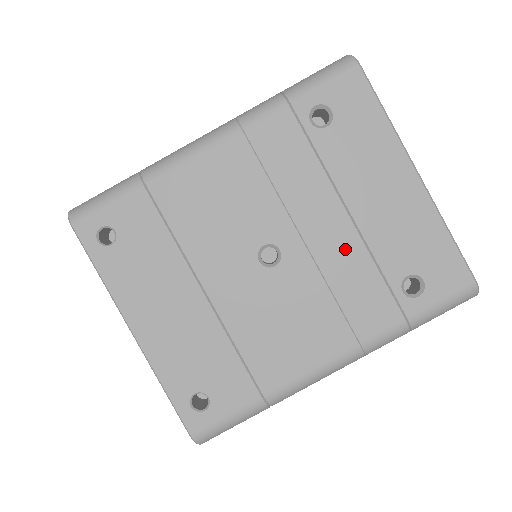
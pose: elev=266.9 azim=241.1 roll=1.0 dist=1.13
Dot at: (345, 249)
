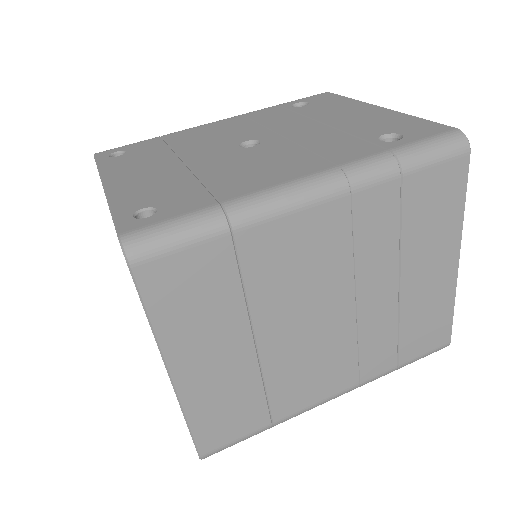
Dot at: (320, 134)
